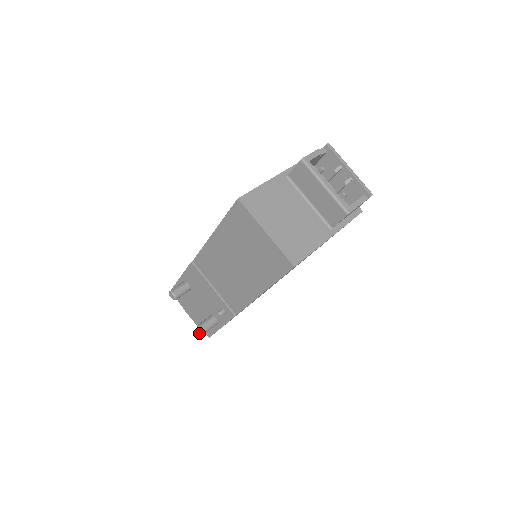
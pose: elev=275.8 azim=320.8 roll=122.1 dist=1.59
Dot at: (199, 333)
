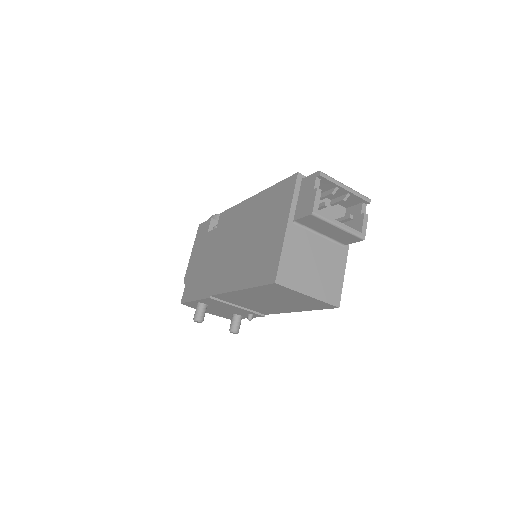
Dot at: (233, 333)
